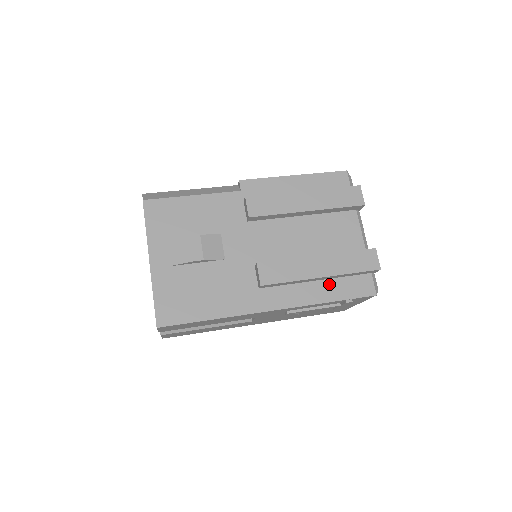
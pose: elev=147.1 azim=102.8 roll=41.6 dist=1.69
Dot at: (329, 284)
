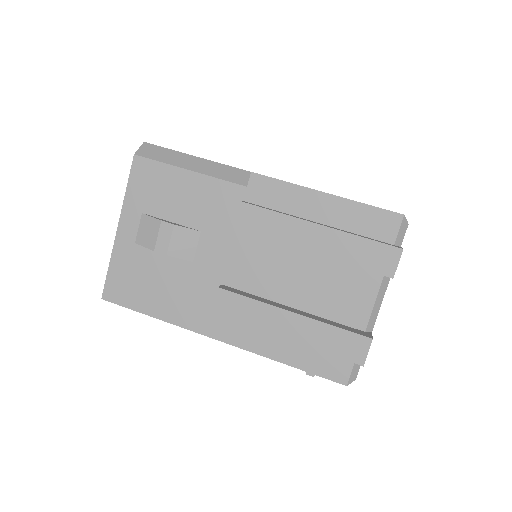
Dot at: (296, 345)
